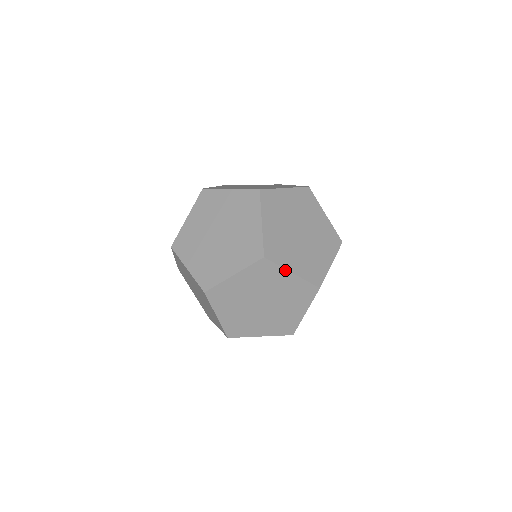
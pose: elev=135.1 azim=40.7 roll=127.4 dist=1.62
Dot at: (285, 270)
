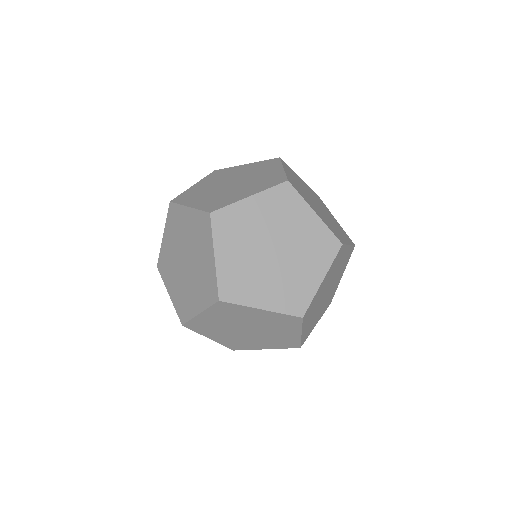
Dot at: (300, 330)
